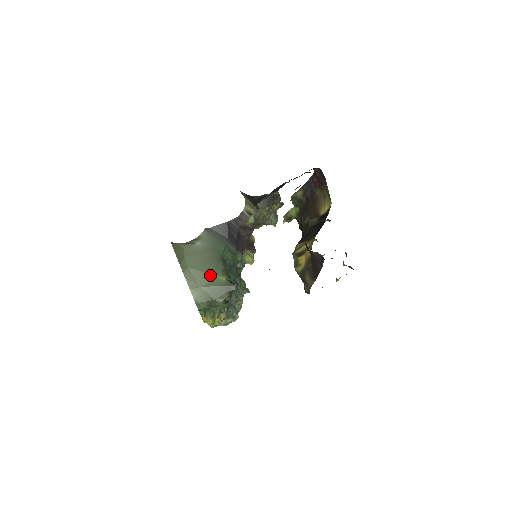
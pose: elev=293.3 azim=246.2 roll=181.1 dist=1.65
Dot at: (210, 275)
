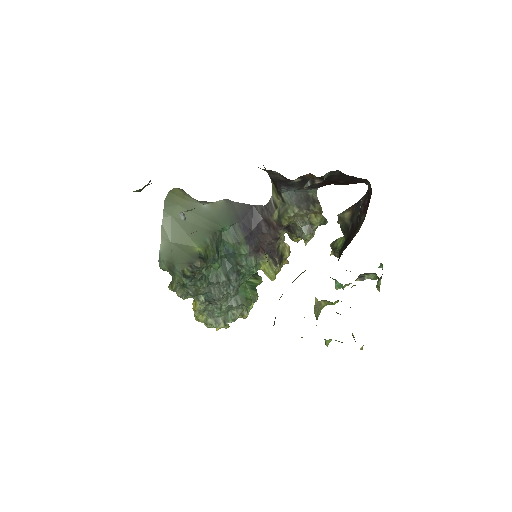
Dot at: (187, 237)
